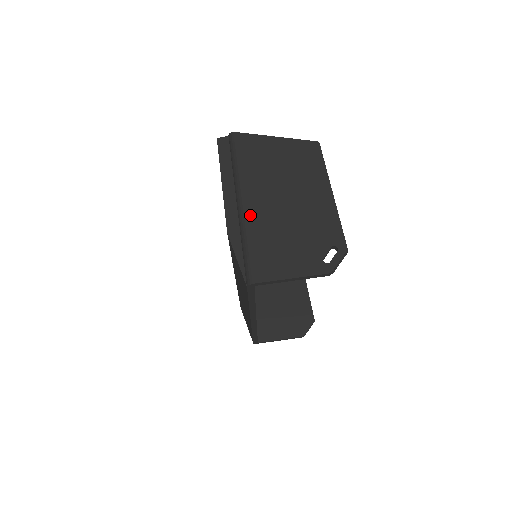
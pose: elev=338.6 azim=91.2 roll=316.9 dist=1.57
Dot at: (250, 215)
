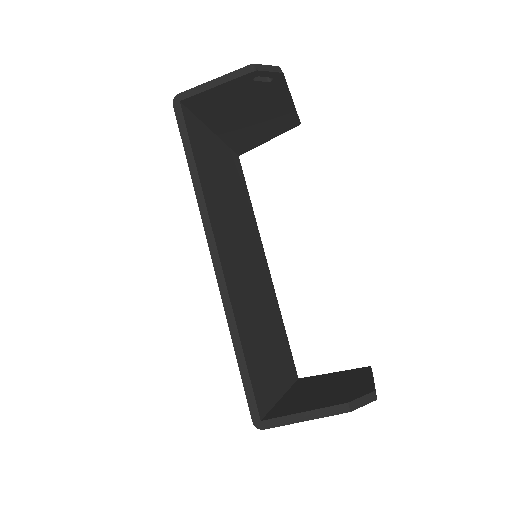
Dot at: occluded
